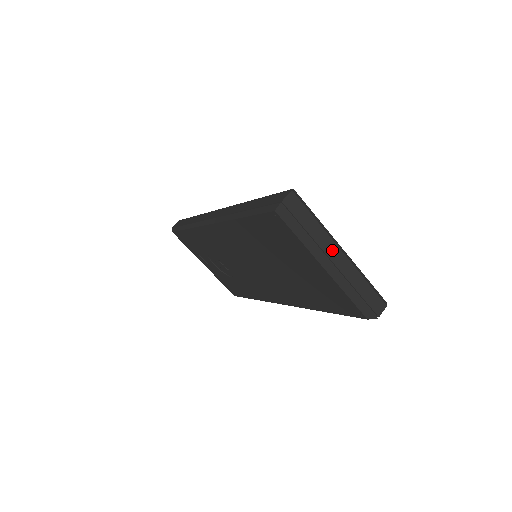
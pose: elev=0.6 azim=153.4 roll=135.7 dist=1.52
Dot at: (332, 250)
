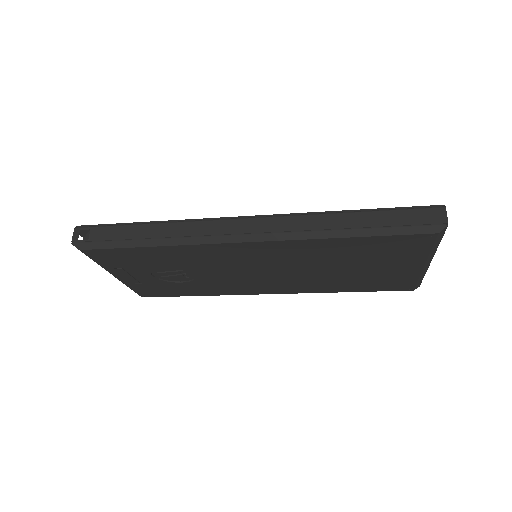
Dot at: occluded
